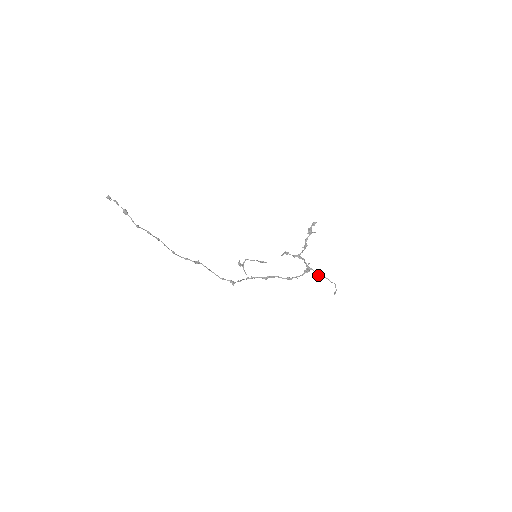
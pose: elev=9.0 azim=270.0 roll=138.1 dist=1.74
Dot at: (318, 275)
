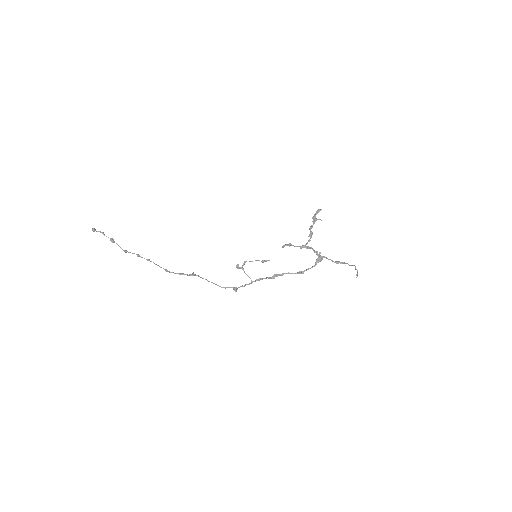
Dot at: (334, 262)
